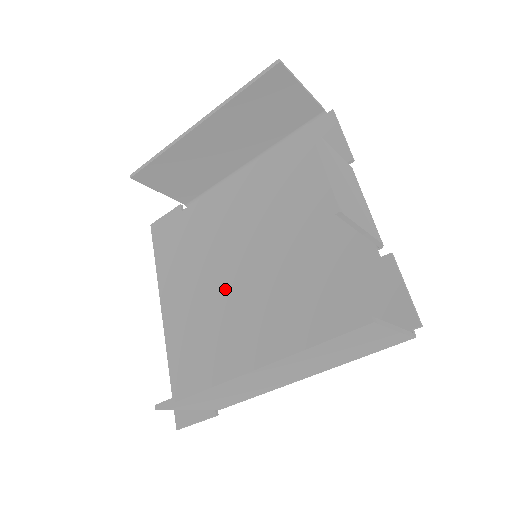
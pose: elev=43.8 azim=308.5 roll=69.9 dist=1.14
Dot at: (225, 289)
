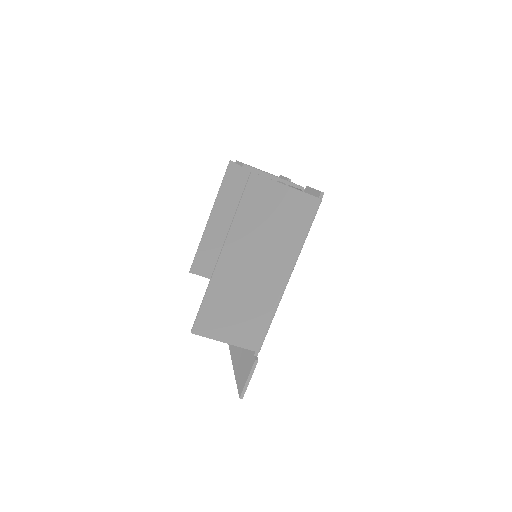
Dot at: occluded
